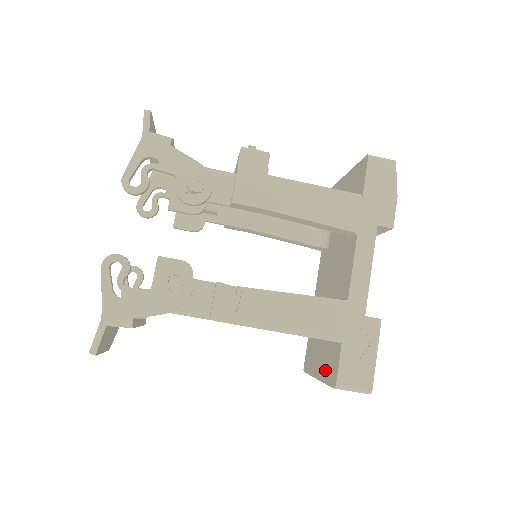
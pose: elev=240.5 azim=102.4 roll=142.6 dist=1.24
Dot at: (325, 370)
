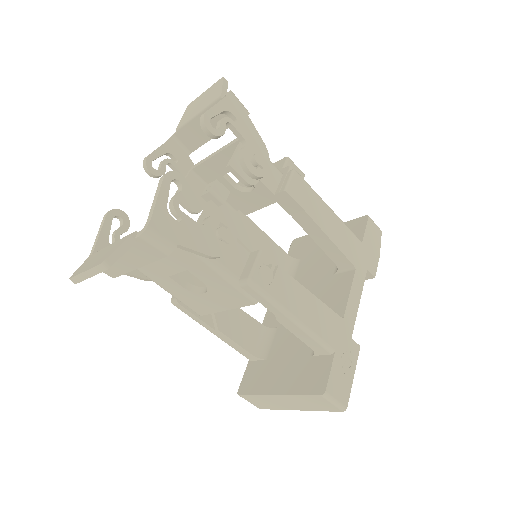
Dot at: (297, 383)
